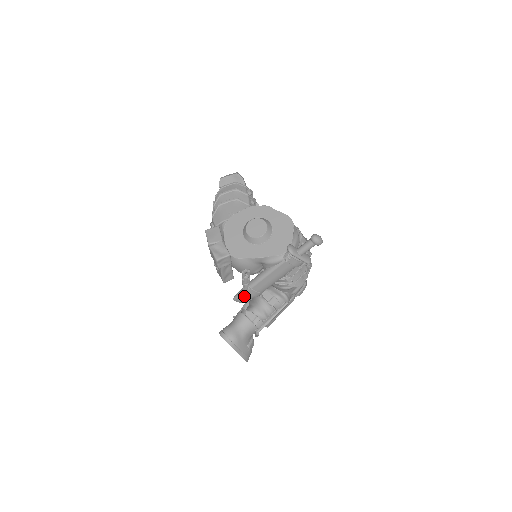
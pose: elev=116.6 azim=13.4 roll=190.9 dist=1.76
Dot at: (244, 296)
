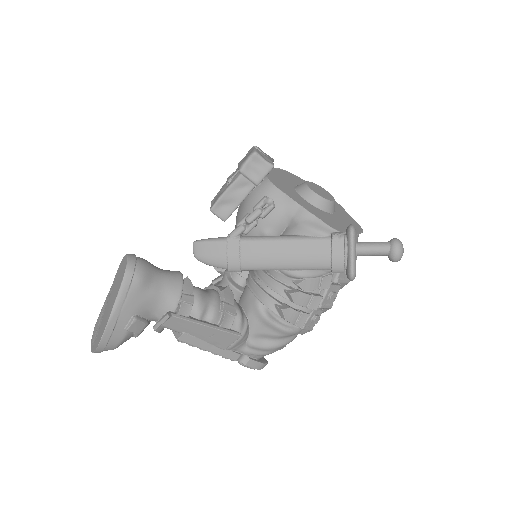
Dot at: (216, 246)
